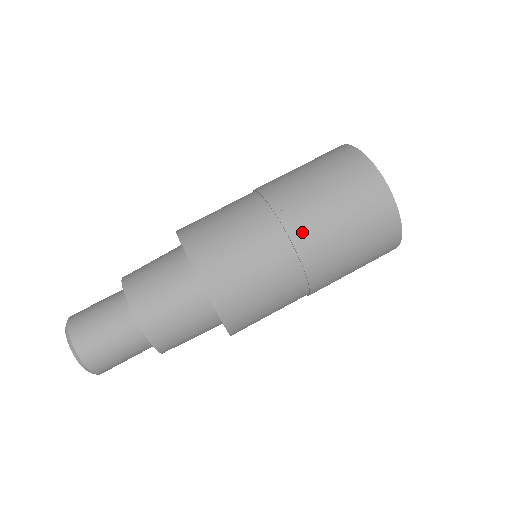
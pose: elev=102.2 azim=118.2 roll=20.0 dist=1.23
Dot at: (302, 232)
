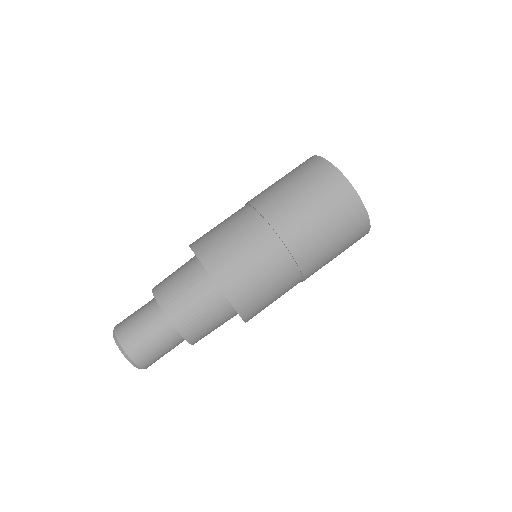
Dot at: (268, 206)
